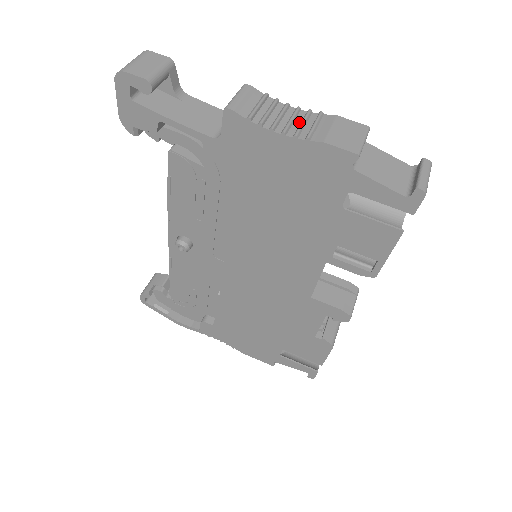
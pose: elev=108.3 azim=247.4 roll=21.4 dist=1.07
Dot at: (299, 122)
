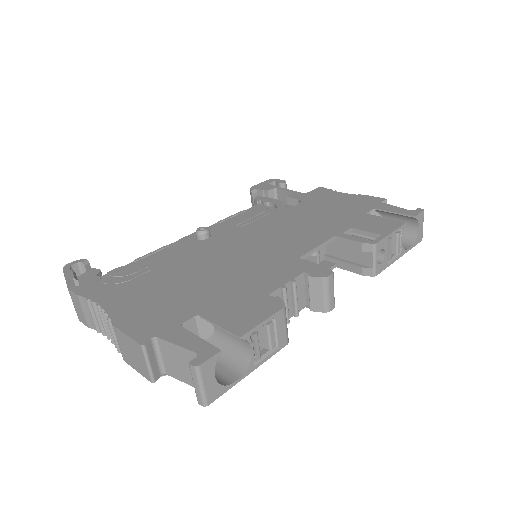
Dot at: occluded
